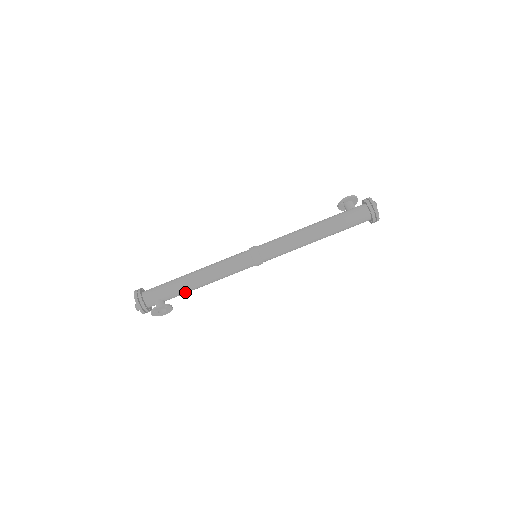
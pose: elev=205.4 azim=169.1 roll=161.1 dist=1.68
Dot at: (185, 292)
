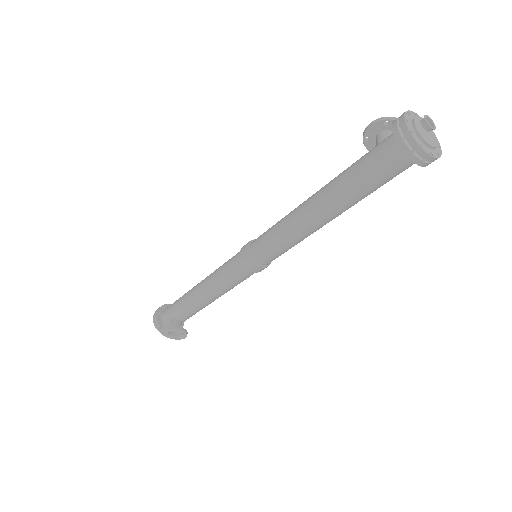
Dot at: (193, 310)
